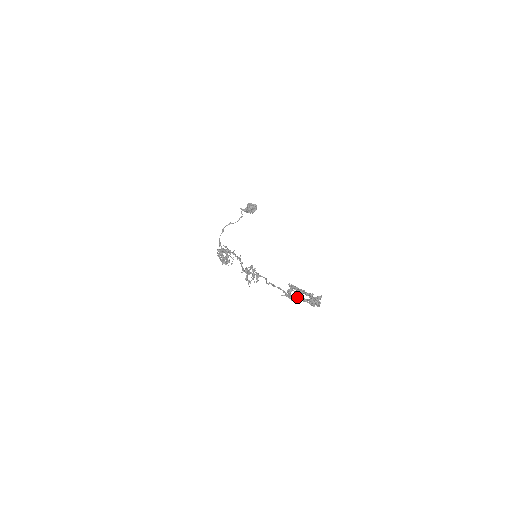
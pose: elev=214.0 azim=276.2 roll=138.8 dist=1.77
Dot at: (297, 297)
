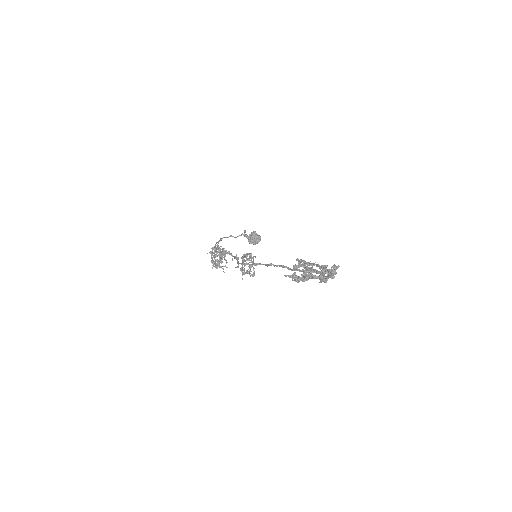
Dot at: (306, 270)
